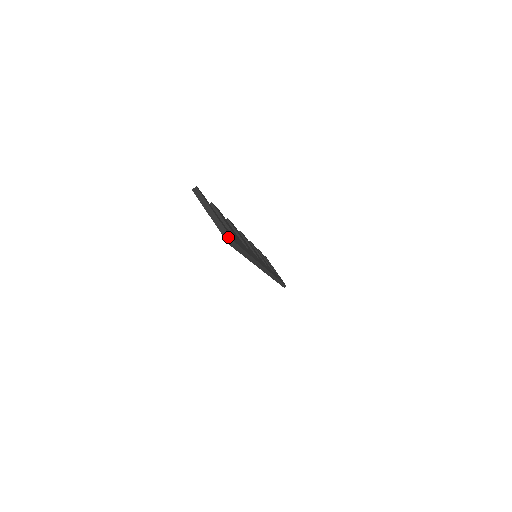
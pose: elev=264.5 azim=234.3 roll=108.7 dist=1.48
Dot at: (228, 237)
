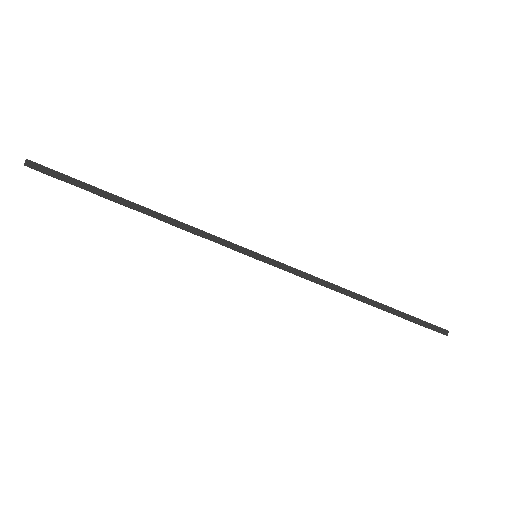
Dot at: (26, 162)
